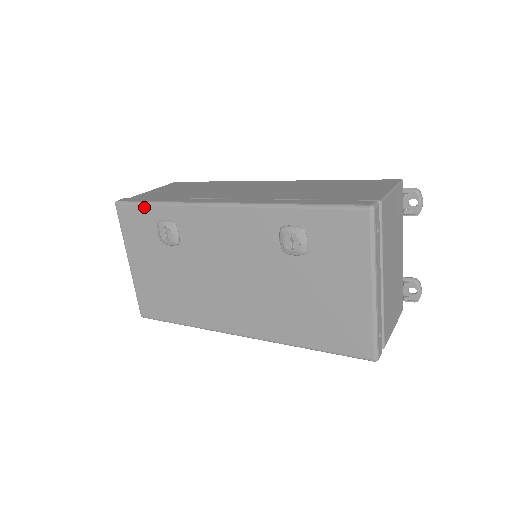
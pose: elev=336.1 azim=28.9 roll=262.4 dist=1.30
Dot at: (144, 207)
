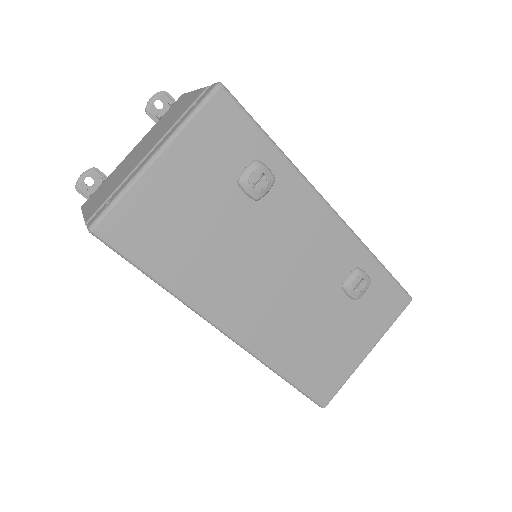
Dot at: (256, 130)
